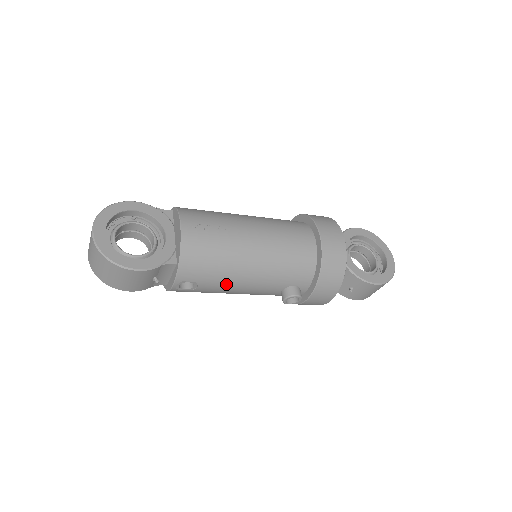
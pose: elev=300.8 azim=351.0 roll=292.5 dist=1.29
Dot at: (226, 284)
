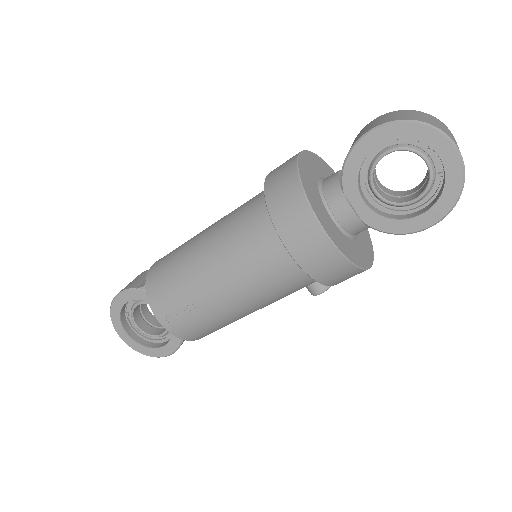
Dot at: occluded
